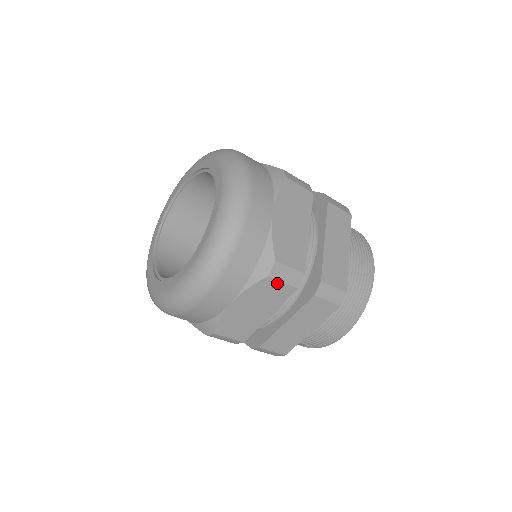
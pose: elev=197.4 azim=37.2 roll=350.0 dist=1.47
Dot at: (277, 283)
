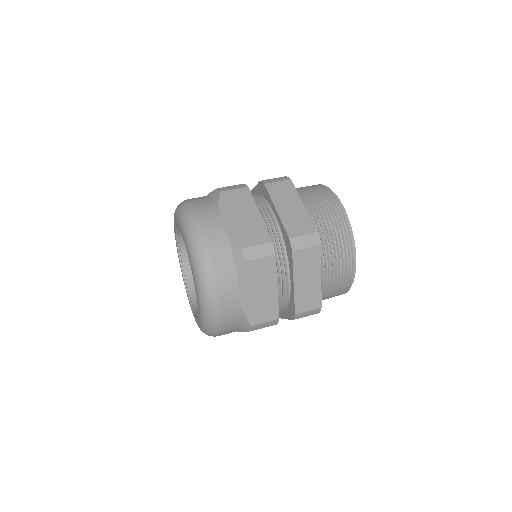
Dot at: (260, 328)
